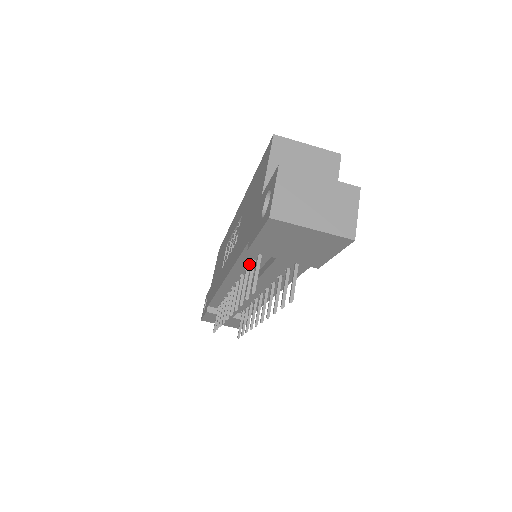
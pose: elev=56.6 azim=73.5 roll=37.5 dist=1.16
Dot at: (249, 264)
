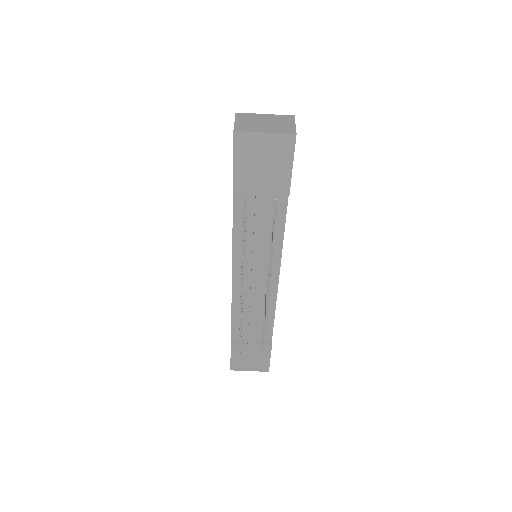
Dot at: occluded
